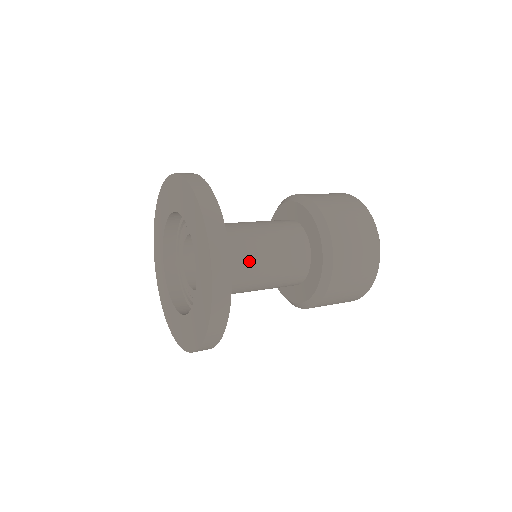
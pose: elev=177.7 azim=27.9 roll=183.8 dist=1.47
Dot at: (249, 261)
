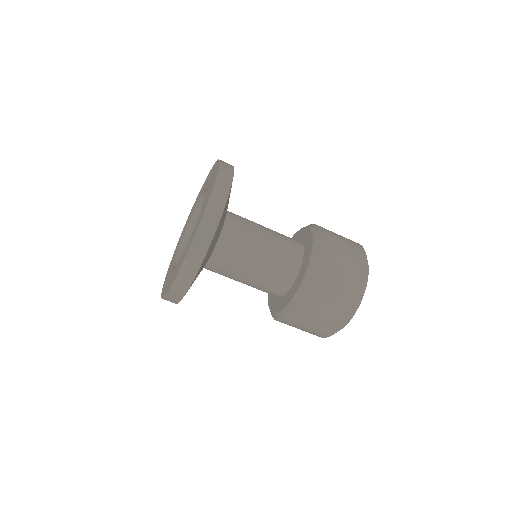
Dot at: (236, 263)
